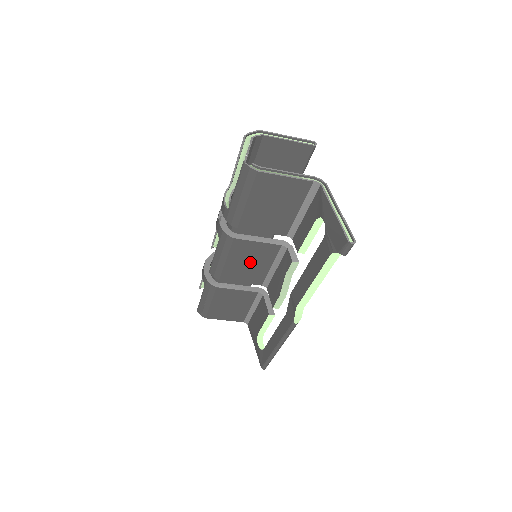
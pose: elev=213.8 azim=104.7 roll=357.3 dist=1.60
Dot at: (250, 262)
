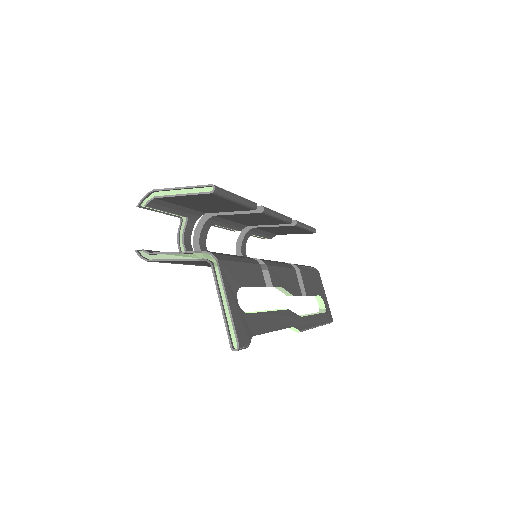
Dot at: occluded
